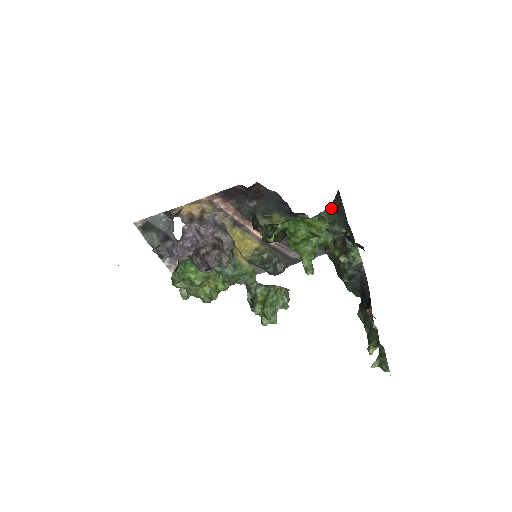
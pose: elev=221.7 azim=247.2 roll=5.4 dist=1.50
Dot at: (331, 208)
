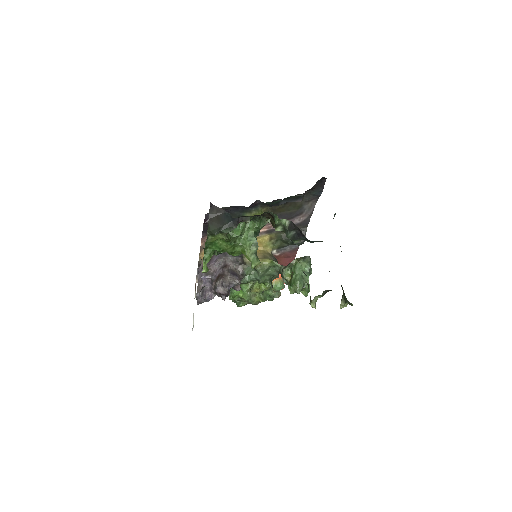
Dot at: (211, 223)
